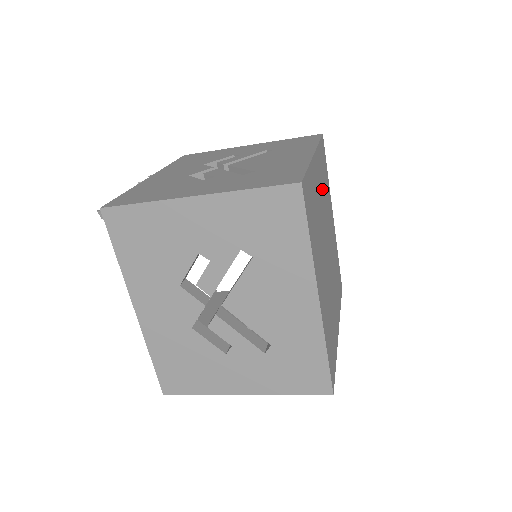
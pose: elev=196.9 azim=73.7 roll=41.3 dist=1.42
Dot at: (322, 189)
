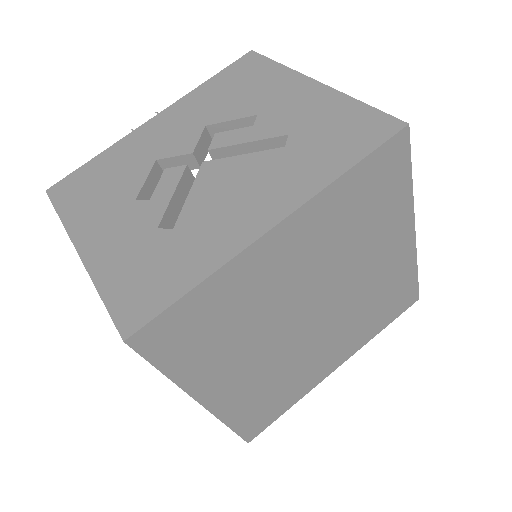
Dot at: (324, 245)
